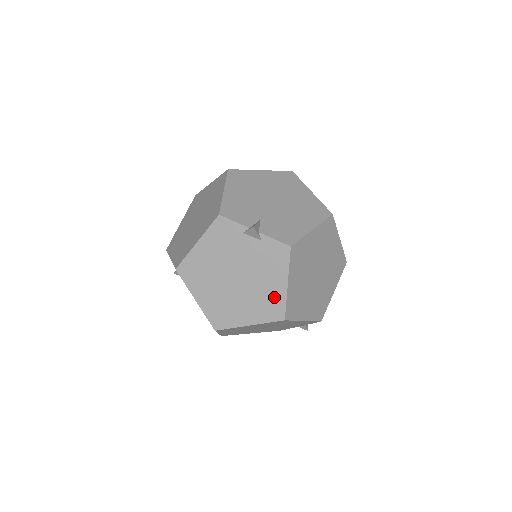
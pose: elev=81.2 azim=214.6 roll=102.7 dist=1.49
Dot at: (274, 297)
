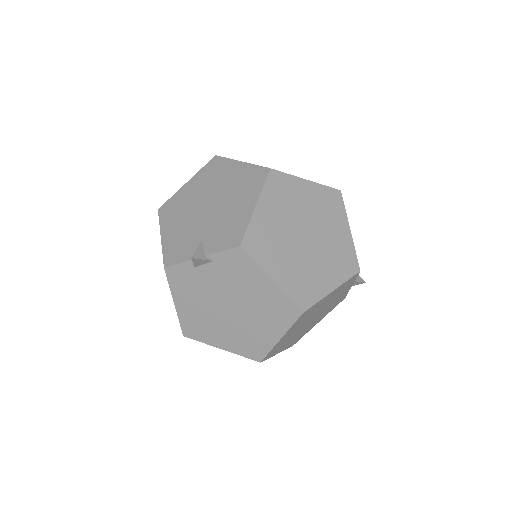
Dot at: (274, 300)
